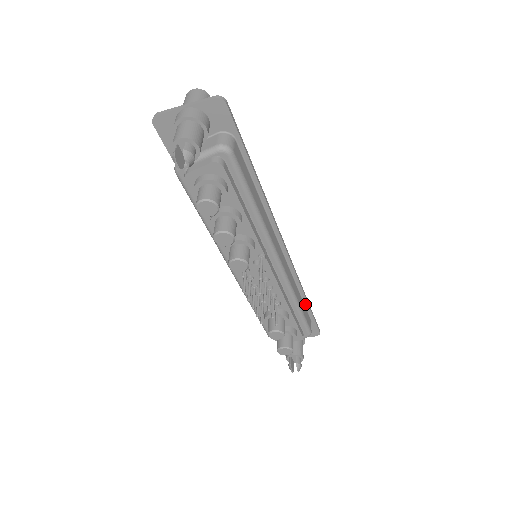
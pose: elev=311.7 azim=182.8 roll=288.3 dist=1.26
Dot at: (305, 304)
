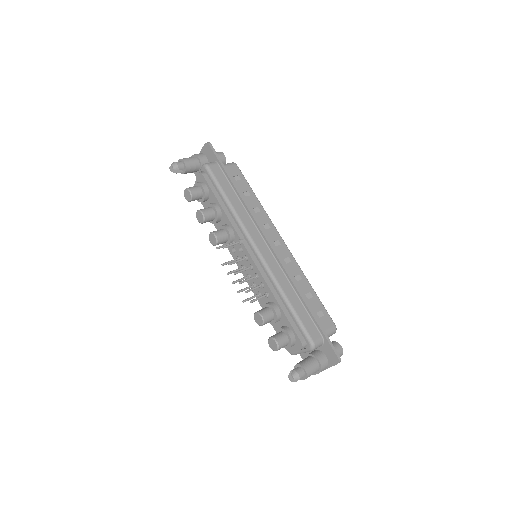
Dot at: (308, 312)
